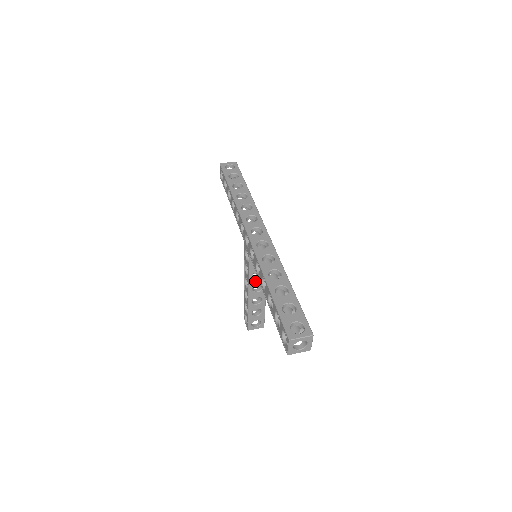
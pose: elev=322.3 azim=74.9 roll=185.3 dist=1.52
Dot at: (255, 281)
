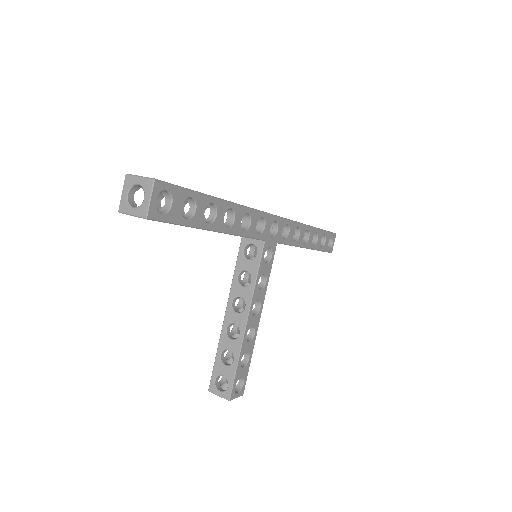
Dot at: (239, 289)
